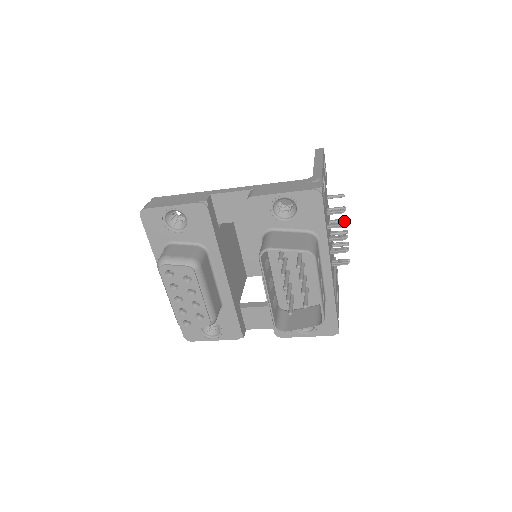
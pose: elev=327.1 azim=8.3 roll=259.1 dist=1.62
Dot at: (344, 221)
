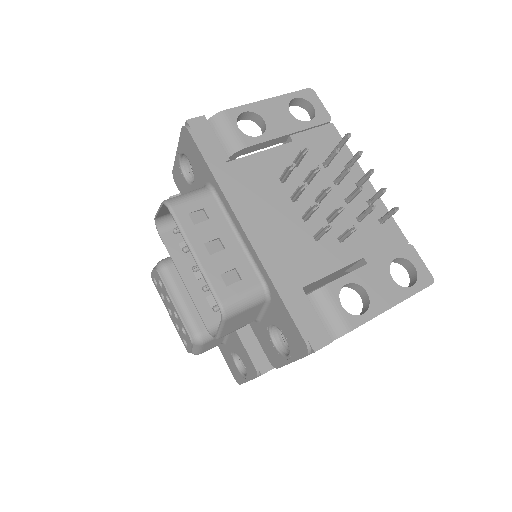
Dot at: (345, 170)
